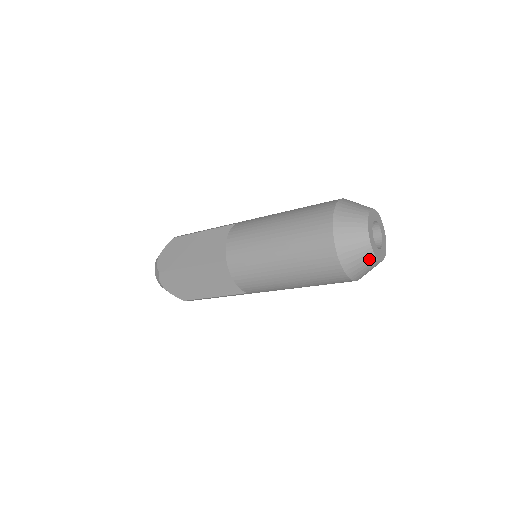
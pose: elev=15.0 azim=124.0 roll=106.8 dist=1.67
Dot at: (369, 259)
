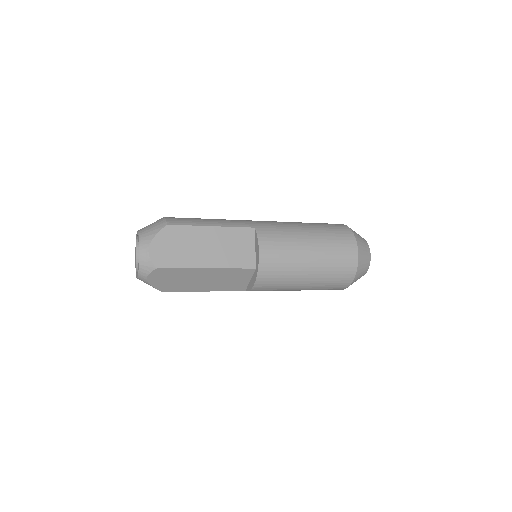
Dot at: occluded
